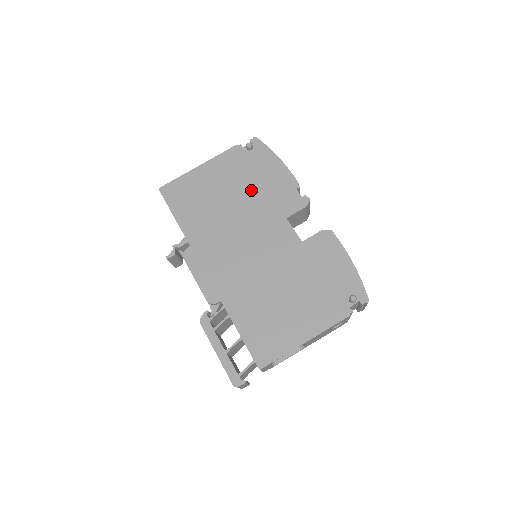
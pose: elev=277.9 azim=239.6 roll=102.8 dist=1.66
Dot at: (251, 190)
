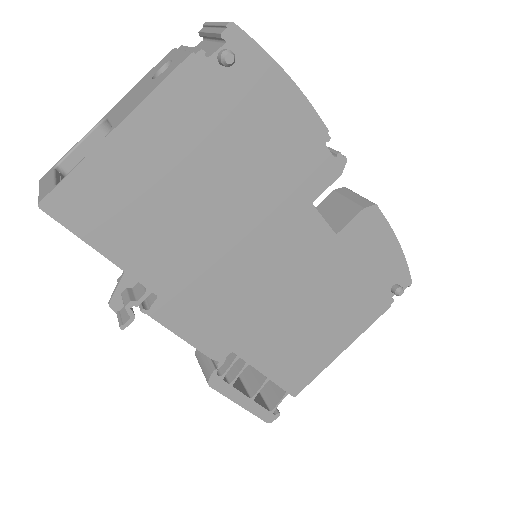
Dot at: (245, 164)
